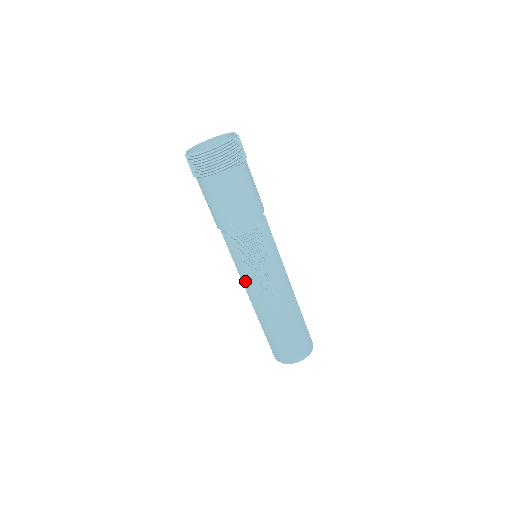
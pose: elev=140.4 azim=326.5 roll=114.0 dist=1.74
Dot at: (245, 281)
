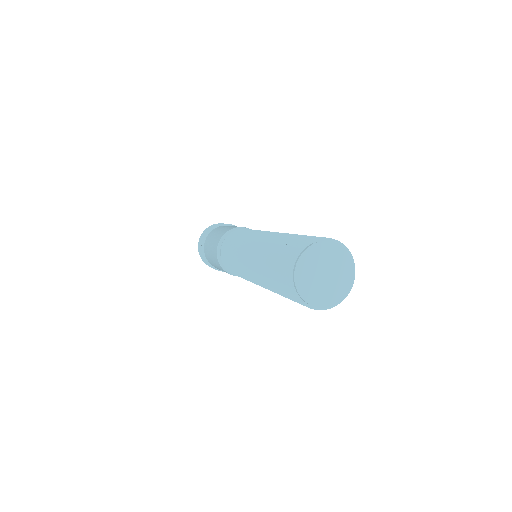
Dot at: (238, 263)
